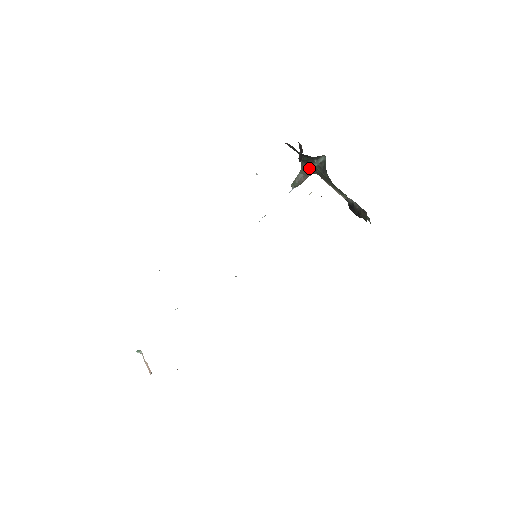
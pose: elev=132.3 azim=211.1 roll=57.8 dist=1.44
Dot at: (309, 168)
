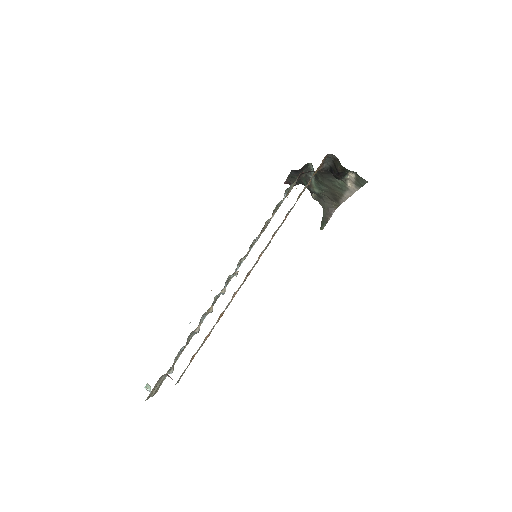
Dot at: (326, 202)
